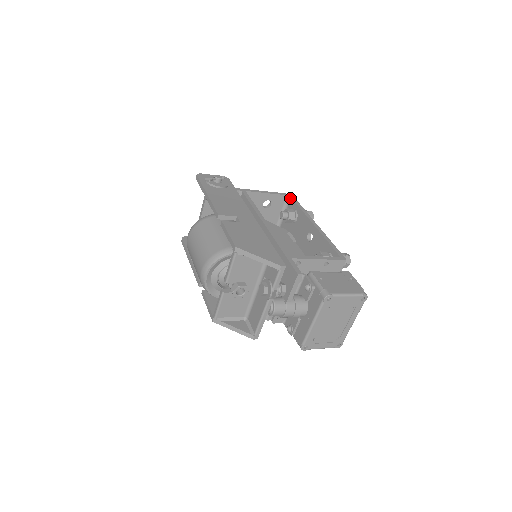
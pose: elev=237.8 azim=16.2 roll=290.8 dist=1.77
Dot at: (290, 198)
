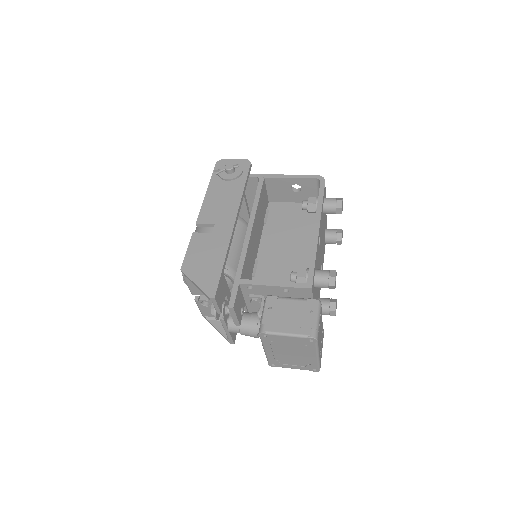
Dot at: (320, 182)
